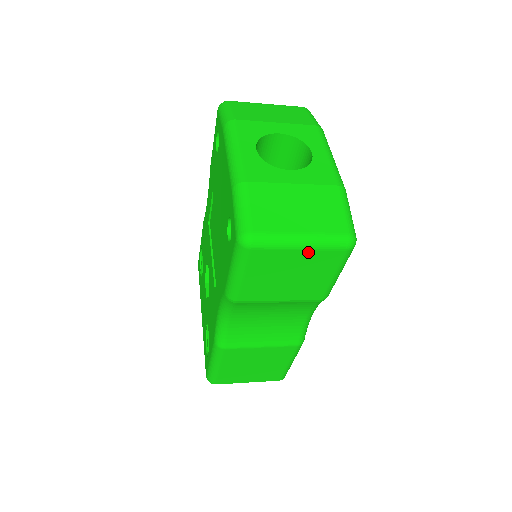
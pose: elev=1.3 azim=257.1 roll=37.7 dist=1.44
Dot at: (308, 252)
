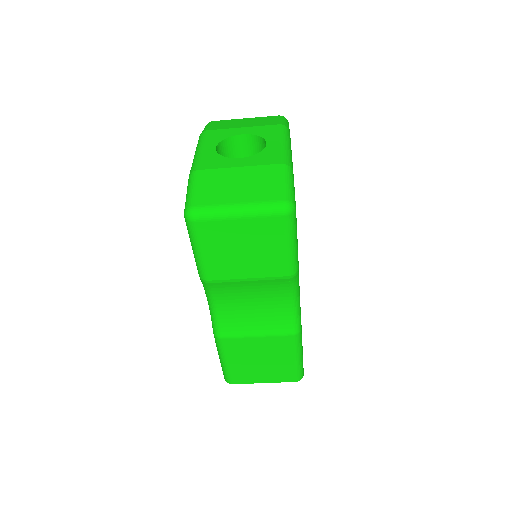
Dot at: (248, 221)
